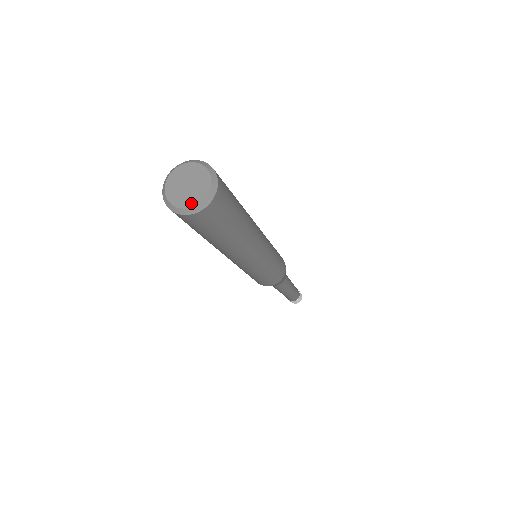
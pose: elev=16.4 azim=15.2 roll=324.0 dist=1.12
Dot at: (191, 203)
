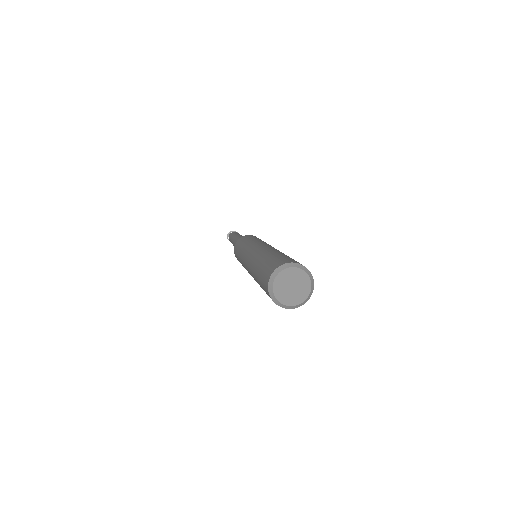
Dot at: (299, 301)
